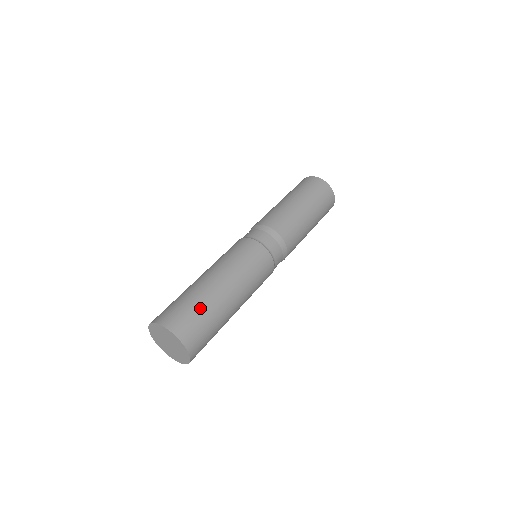
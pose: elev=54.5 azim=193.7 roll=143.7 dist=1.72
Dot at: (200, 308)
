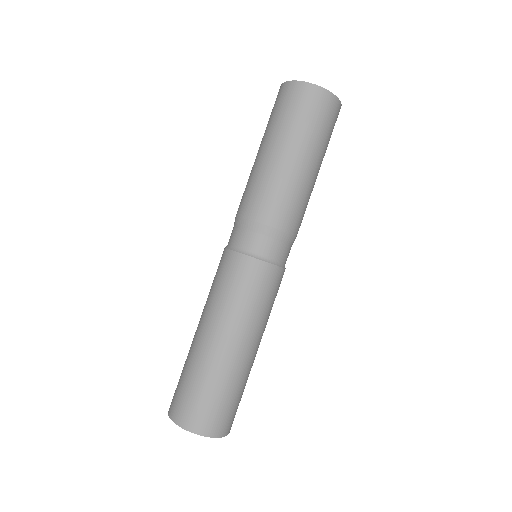
Dot at: (187, 376)
